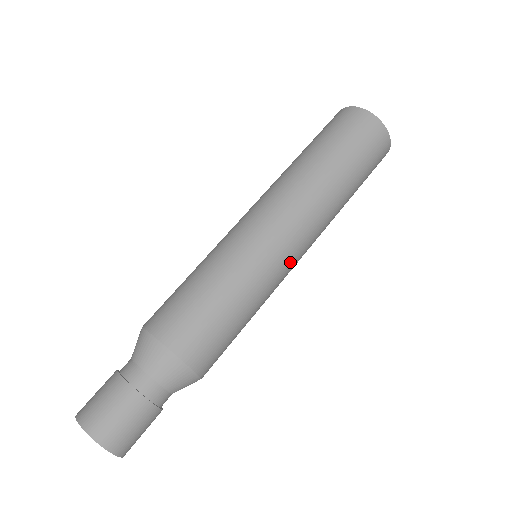
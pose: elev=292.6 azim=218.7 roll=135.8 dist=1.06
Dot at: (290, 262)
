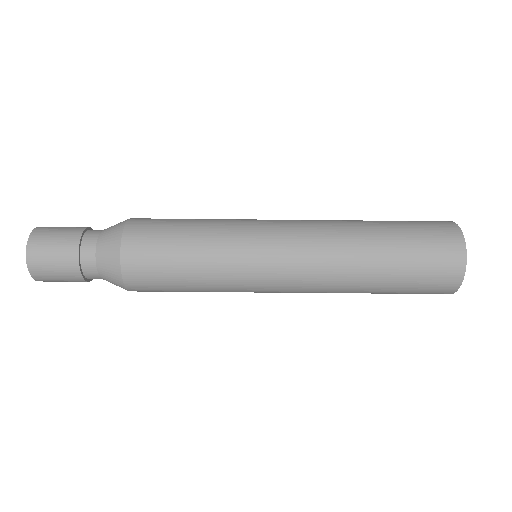
Dot at: occluded
